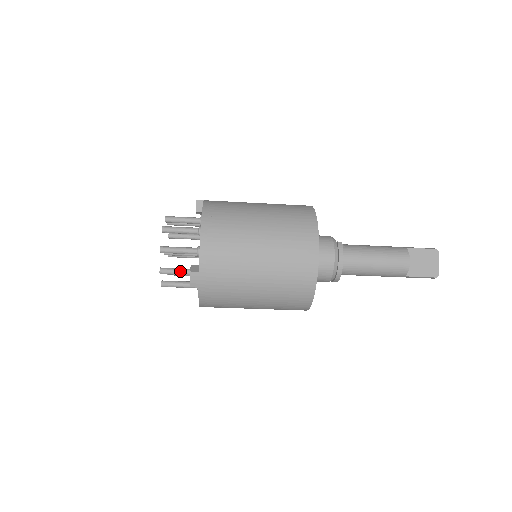
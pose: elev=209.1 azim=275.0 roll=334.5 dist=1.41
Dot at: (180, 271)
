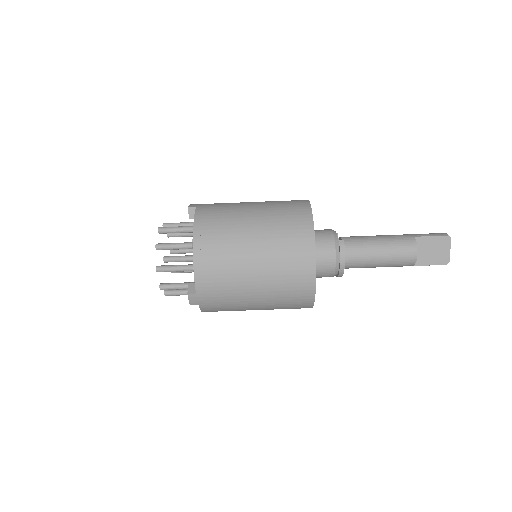
Dot at: (179, 287)
